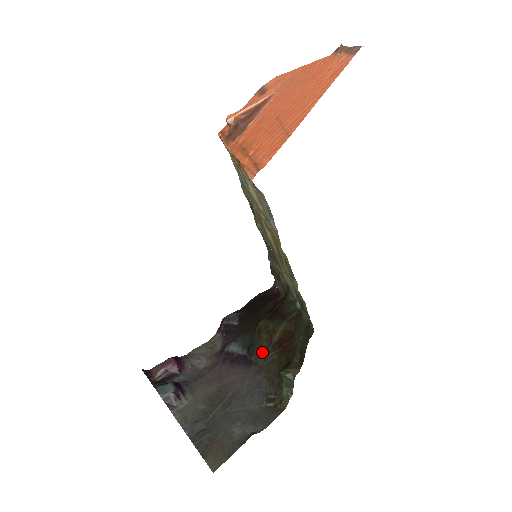
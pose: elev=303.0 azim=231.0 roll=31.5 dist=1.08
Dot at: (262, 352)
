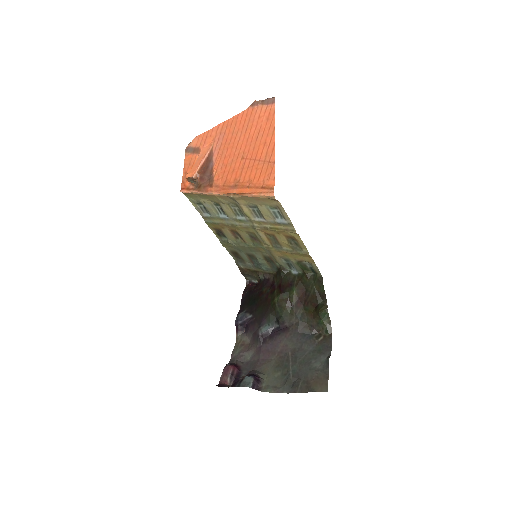
Dot at: (290, 316)
